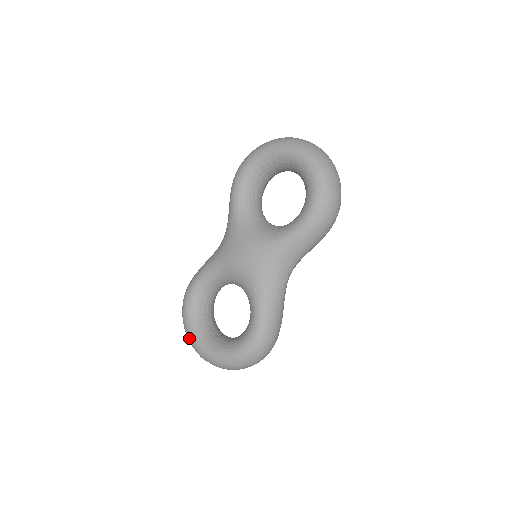
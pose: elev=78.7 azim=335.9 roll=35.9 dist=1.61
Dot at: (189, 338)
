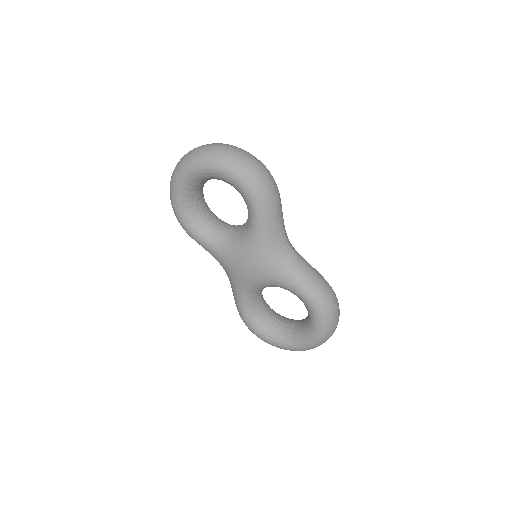
Dot at: occluded
